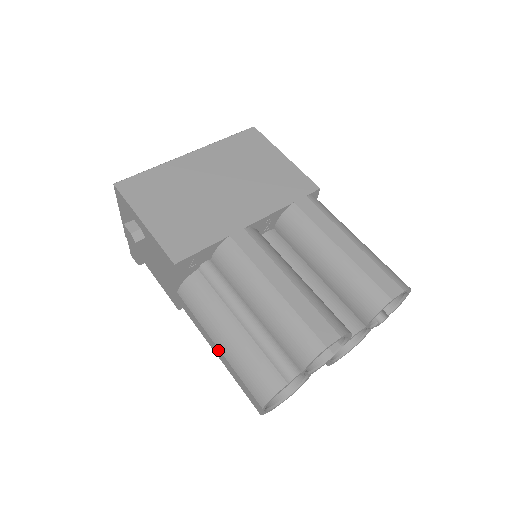
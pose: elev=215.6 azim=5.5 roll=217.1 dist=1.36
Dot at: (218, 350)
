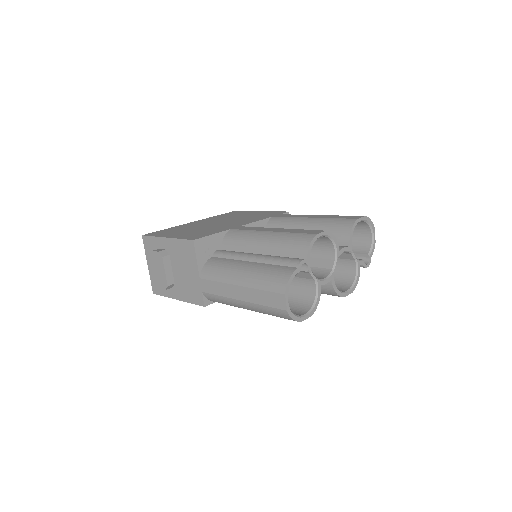
Dot at: (240, 289)
